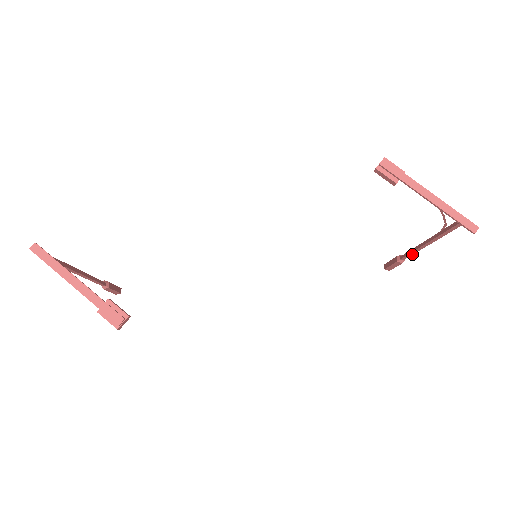
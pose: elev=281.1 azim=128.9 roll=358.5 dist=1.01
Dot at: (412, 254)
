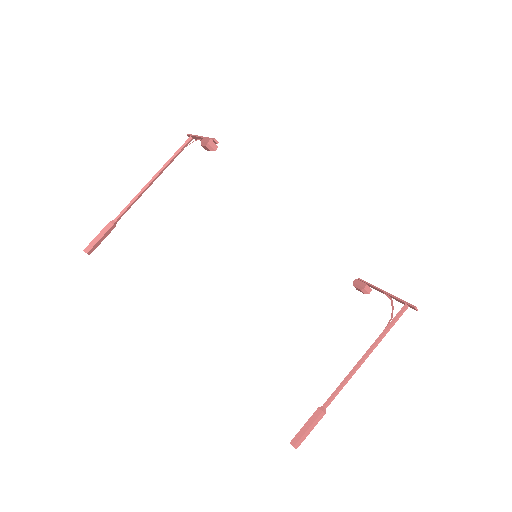
Dot at: (342, 384)
